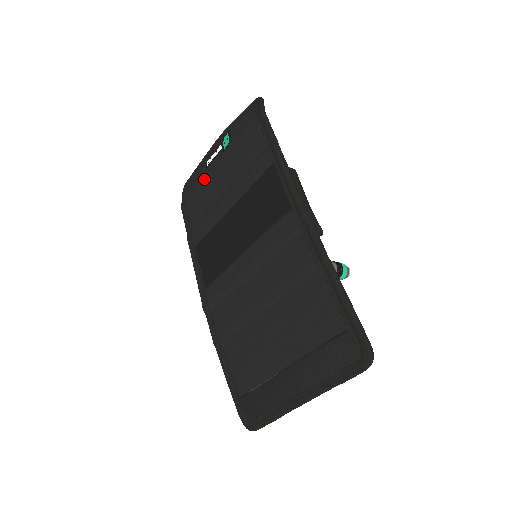
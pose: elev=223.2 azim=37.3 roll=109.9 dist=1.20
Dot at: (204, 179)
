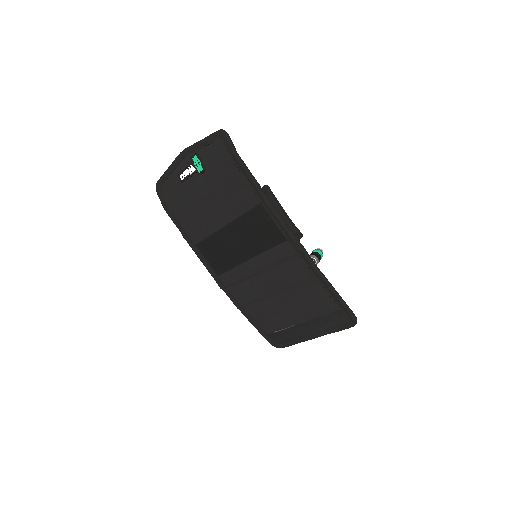
Dot at: (184, 192)
